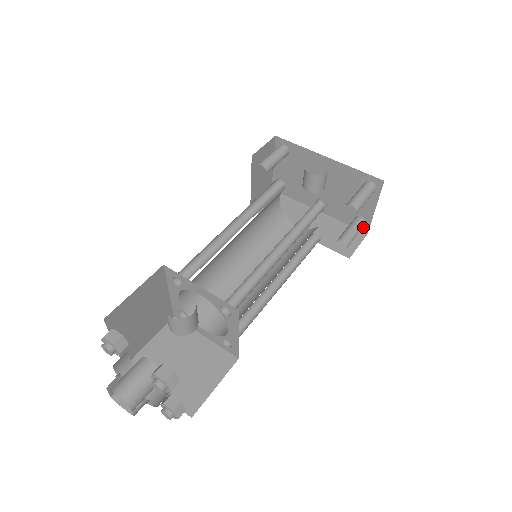
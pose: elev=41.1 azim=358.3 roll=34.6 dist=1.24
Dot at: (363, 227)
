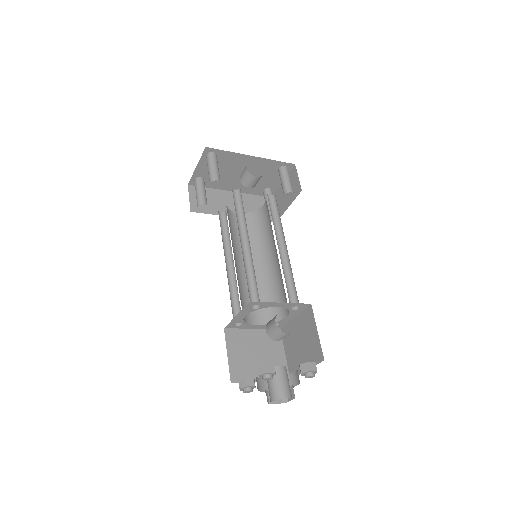
Dot at: occluded
